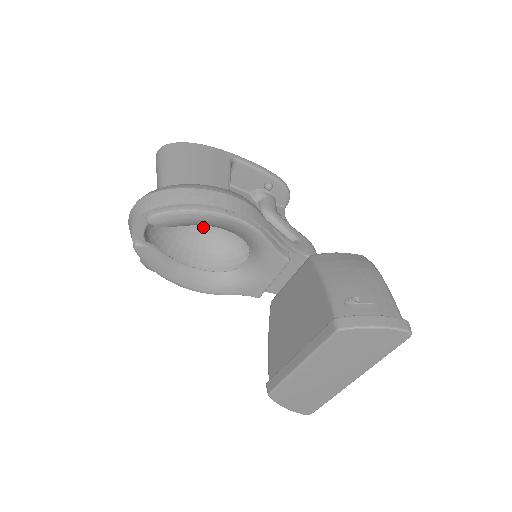
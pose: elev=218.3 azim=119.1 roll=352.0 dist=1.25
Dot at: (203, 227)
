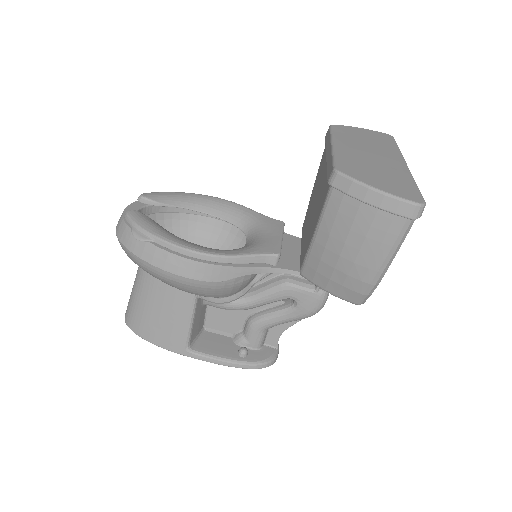
Dot at: occluded
